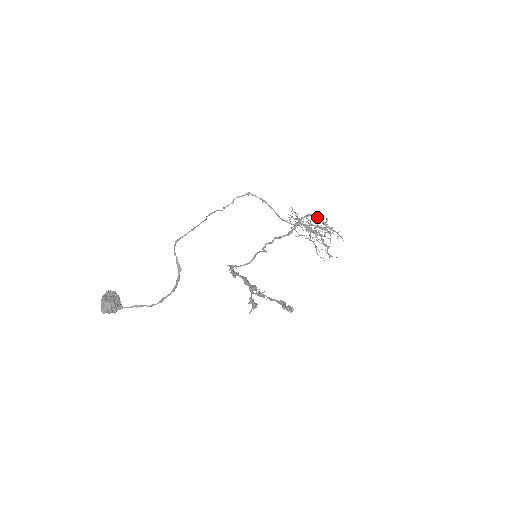
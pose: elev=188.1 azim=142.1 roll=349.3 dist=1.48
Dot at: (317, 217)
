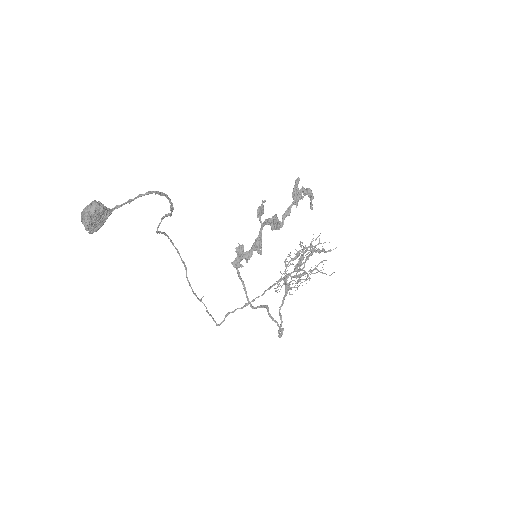
Dot at: (295, 256)
